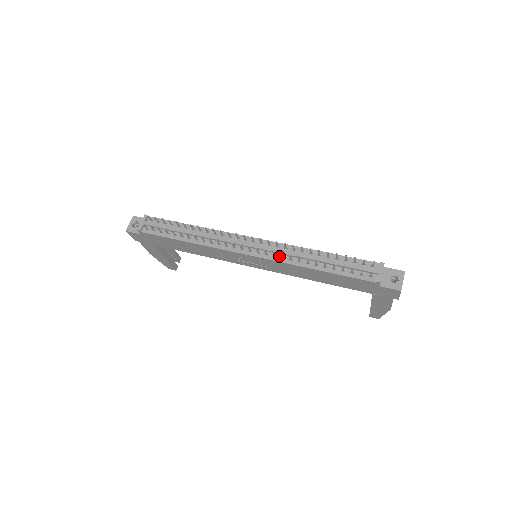
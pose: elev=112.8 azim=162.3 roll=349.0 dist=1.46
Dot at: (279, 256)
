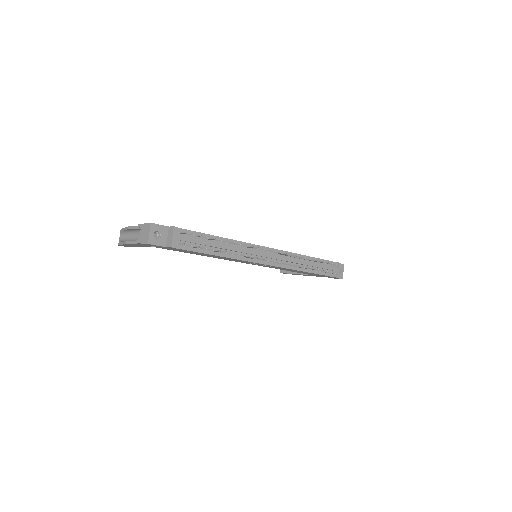
Dot at: occluded
